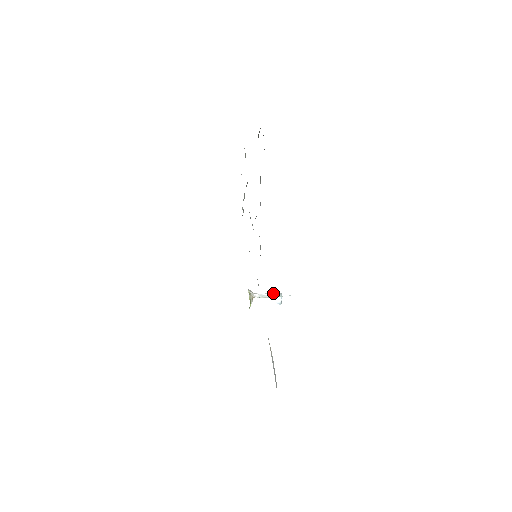
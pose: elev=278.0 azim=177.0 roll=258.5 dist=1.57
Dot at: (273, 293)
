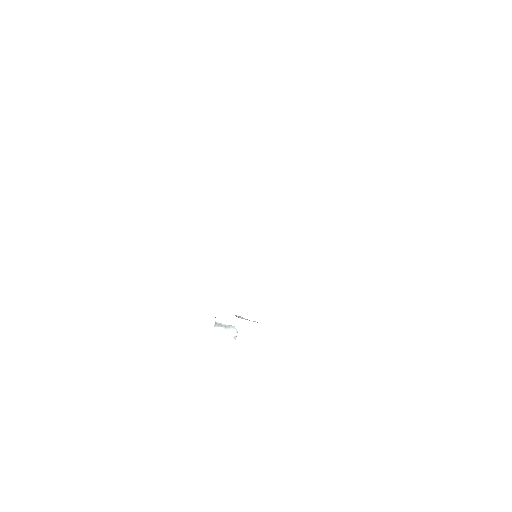
Dot at: occluded
